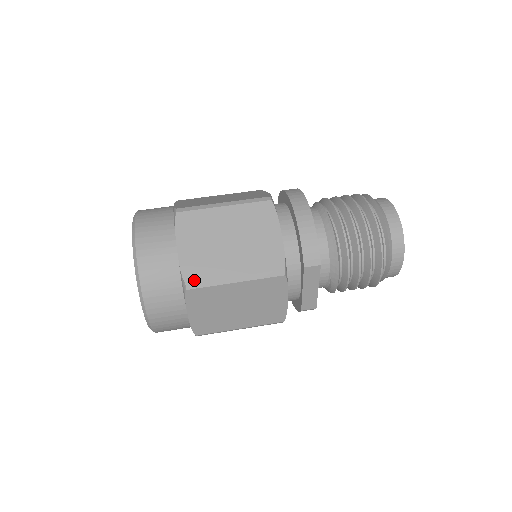
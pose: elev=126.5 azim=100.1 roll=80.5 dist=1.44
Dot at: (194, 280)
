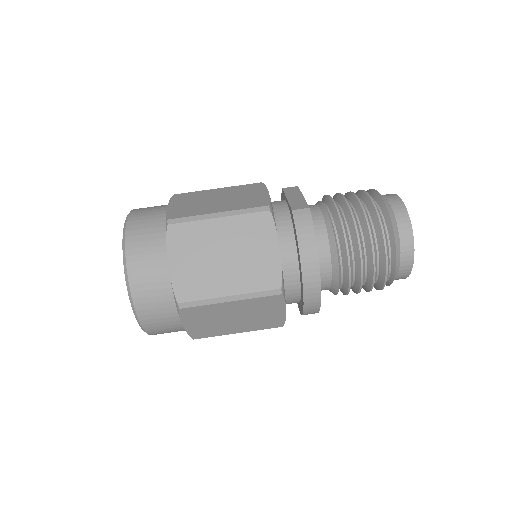
Dot at: occluded
